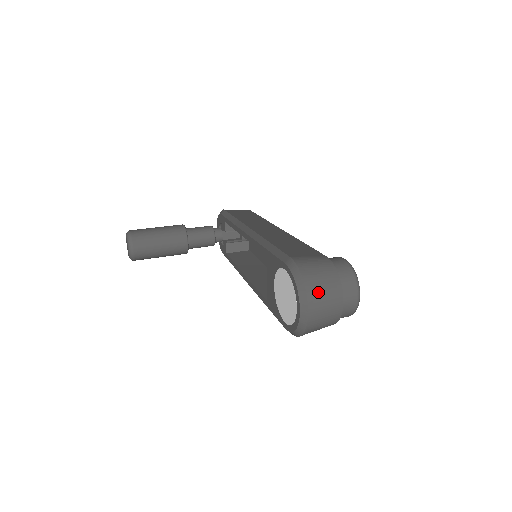
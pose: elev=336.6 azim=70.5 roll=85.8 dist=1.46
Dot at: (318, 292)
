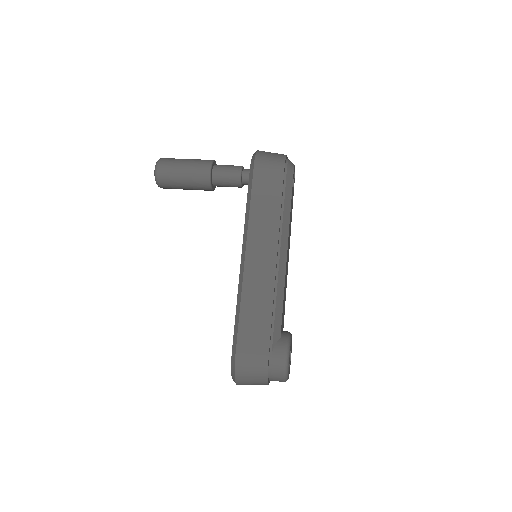
Dot at: (246, 383)
